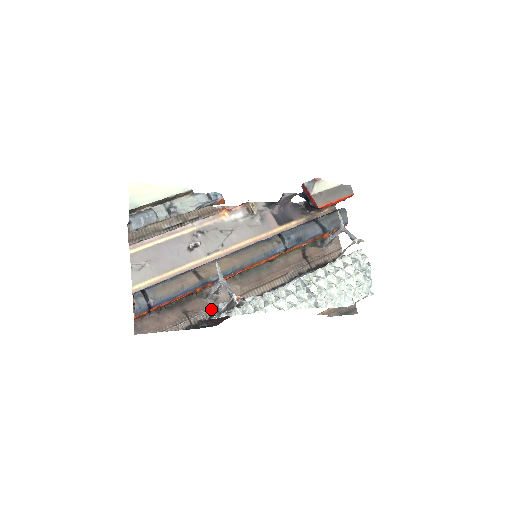
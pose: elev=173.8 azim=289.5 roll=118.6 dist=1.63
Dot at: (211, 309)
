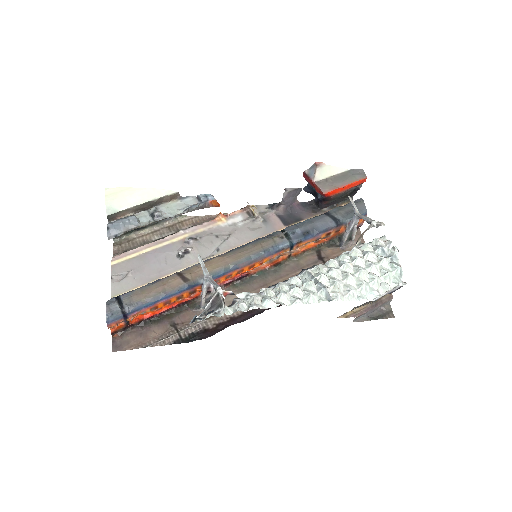
Dot at: (205, 320)
